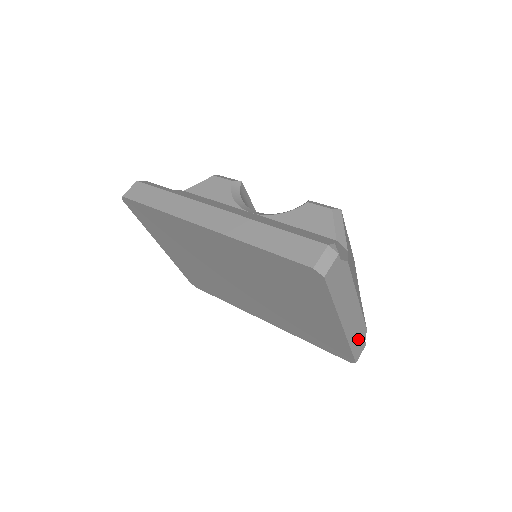
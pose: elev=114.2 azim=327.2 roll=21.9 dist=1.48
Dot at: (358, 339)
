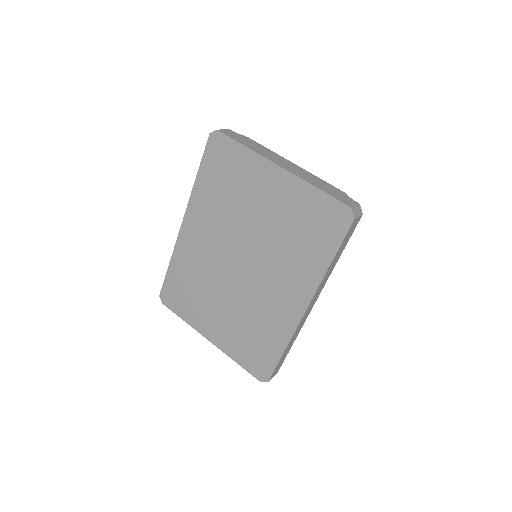
Dot at: (330, 190)
